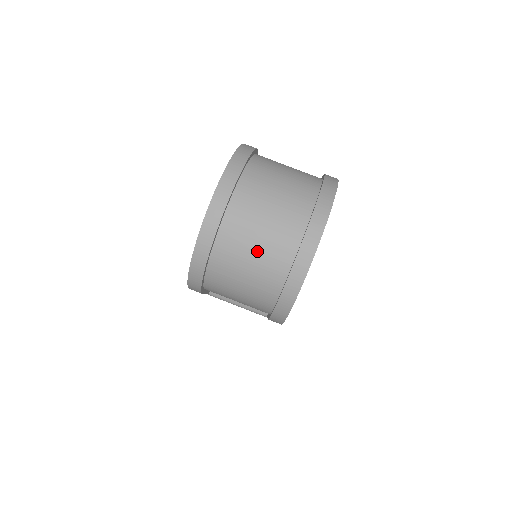
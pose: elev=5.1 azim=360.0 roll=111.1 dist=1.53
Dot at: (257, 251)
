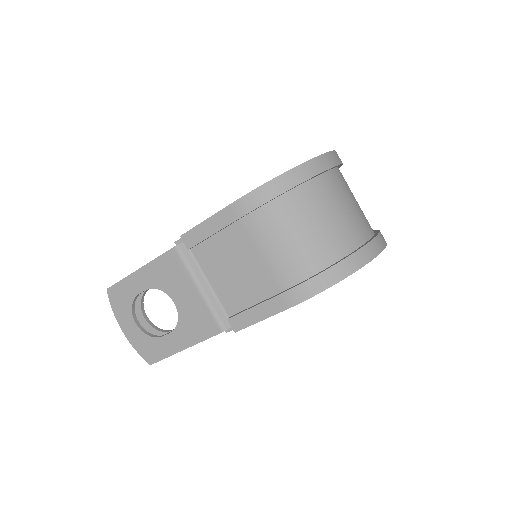
Dot at: (345, 211)
